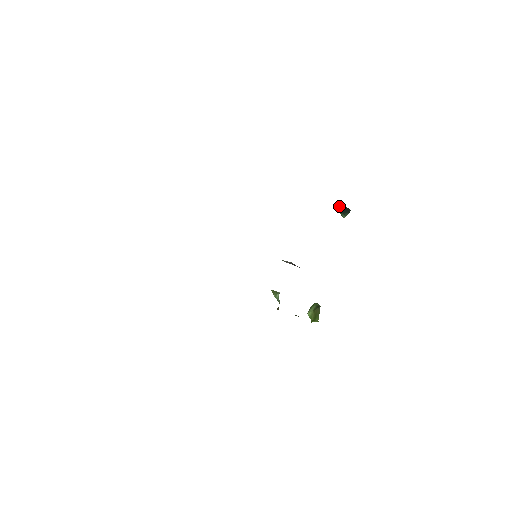
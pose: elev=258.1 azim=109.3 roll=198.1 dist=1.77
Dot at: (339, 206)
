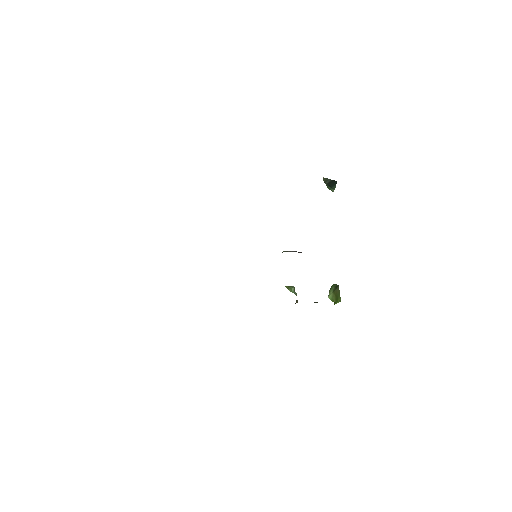
Dot at: (324, 182)
